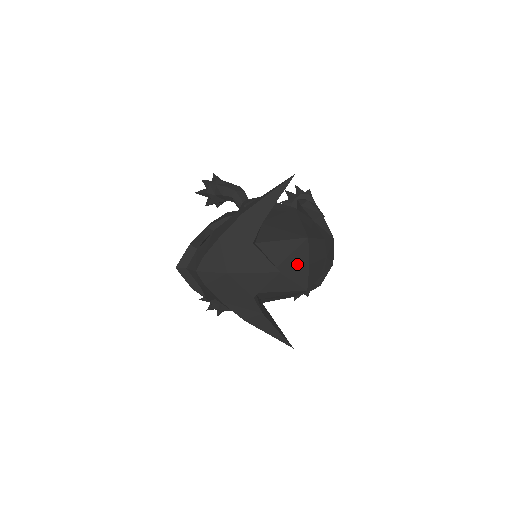
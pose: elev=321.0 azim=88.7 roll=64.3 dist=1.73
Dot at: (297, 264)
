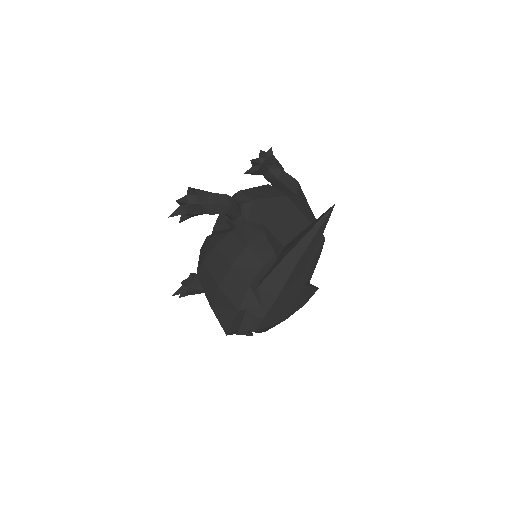
Dot at: occluded
